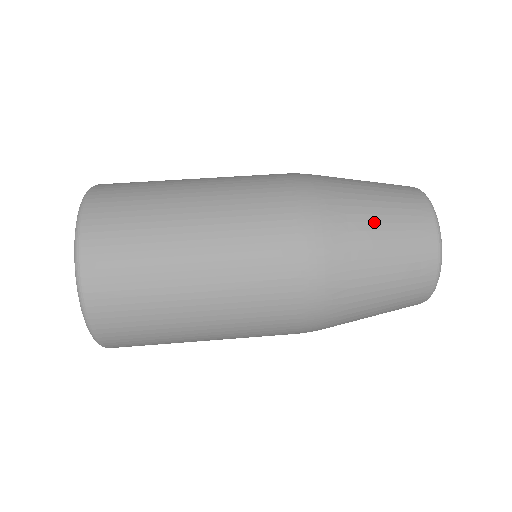
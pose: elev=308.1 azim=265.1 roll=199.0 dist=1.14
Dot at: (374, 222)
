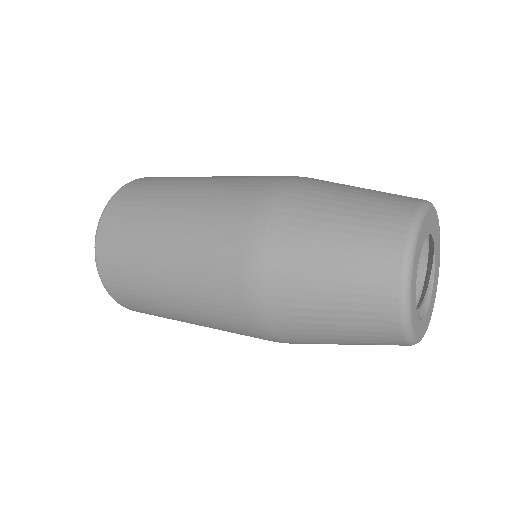
Dot at: (354, 186)
